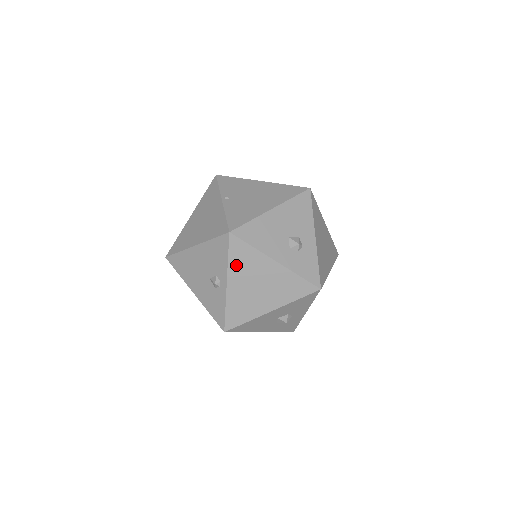
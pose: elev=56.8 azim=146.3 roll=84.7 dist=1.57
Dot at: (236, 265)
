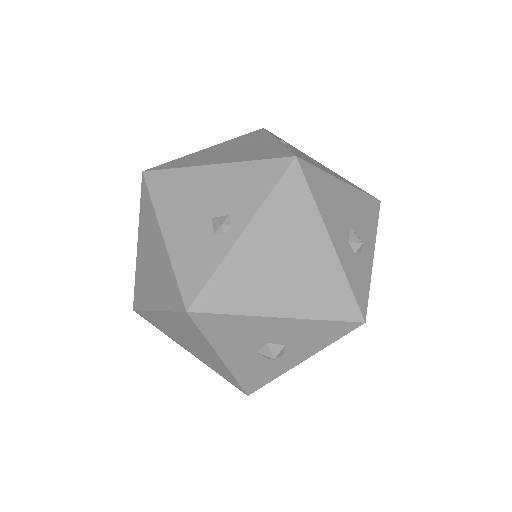
Dot at: (274, 211)
